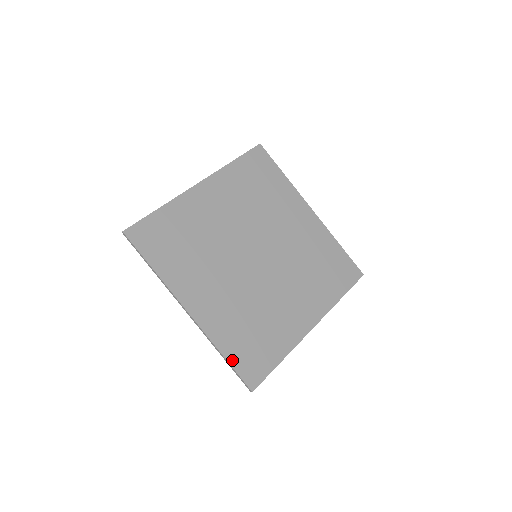
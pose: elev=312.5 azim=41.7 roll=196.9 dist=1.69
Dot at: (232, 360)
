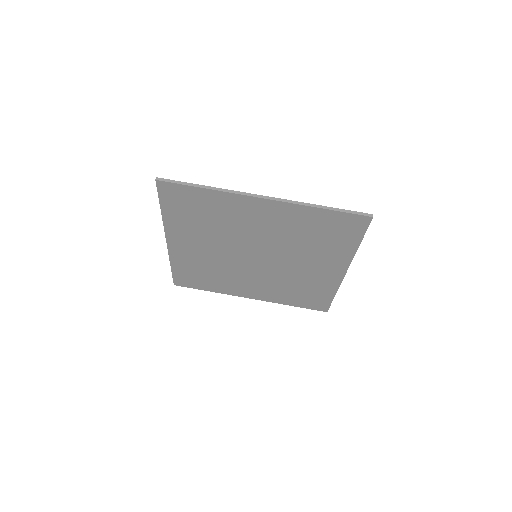
Dot at: (175, 271)
